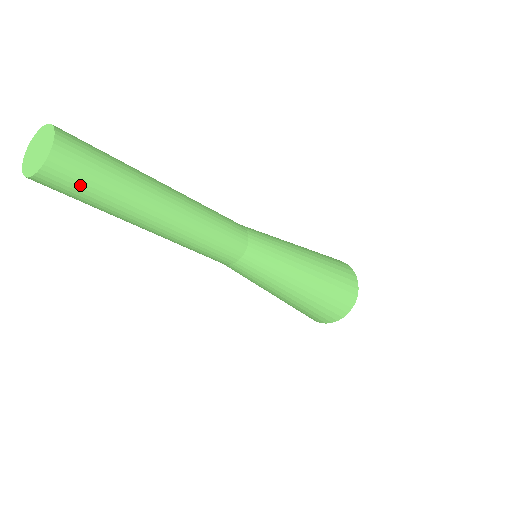
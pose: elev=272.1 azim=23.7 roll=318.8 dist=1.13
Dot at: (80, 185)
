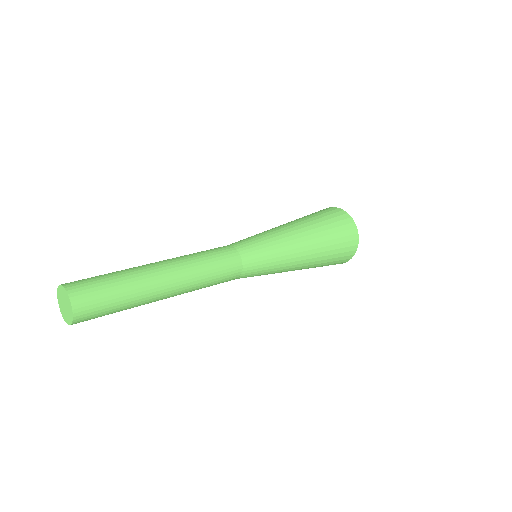
Dot at: (101, 315)
